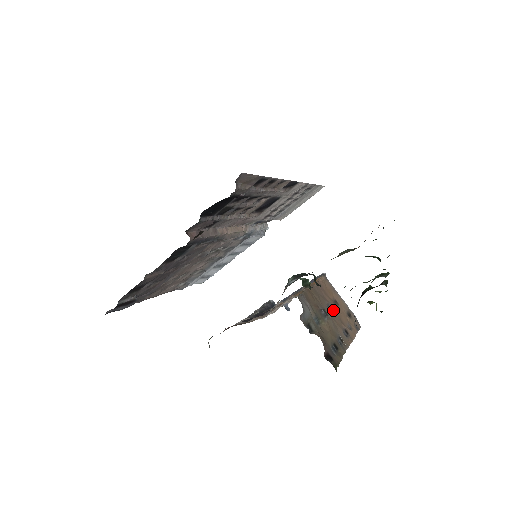
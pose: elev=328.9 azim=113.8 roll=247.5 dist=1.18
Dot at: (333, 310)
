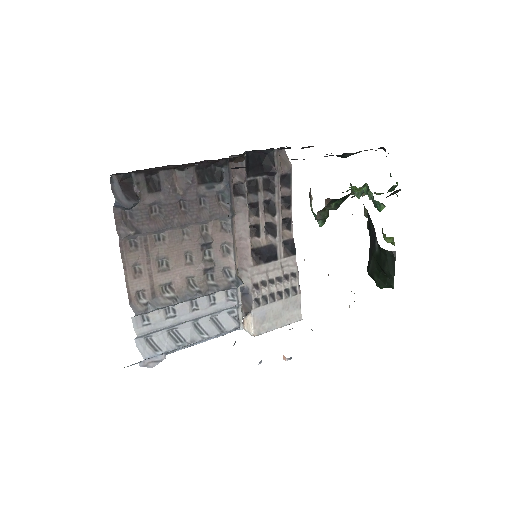
Dot at: occluded
